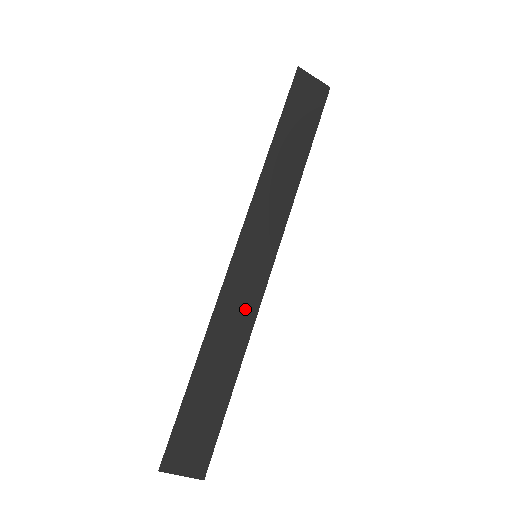
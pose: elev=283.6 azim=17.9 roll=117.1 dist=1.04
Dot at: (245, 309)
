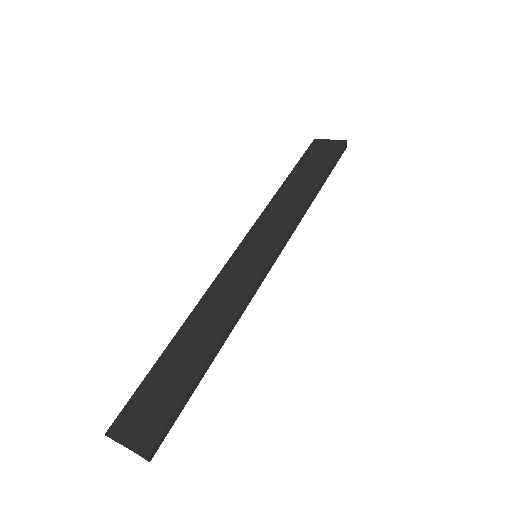
Dot at: (234, 295)
